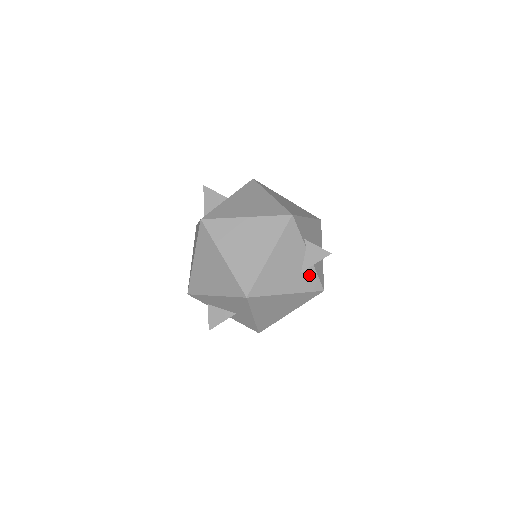
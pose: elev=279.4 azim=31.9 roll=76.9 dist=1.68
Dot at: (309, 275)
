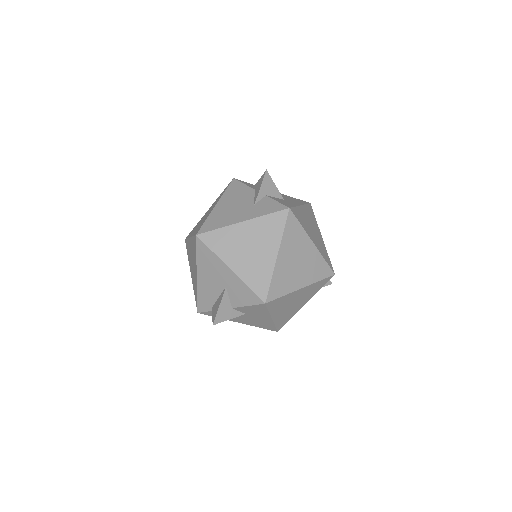
Dot at: (265, 204)
